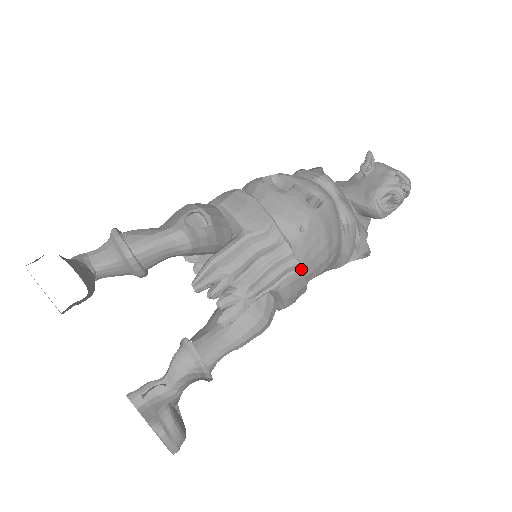
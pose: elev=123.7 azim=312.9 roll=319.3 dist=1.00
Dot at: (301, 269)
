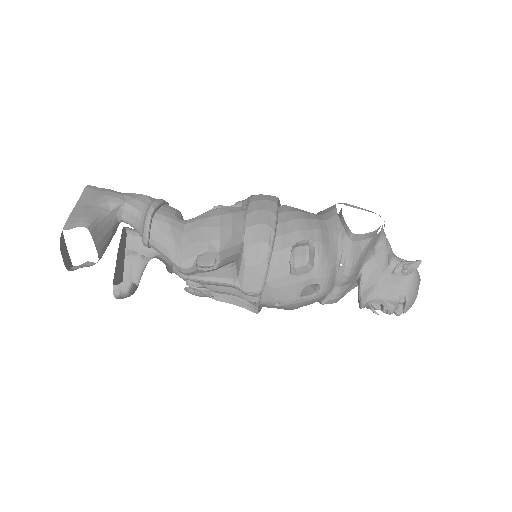
Dot at: occluded
